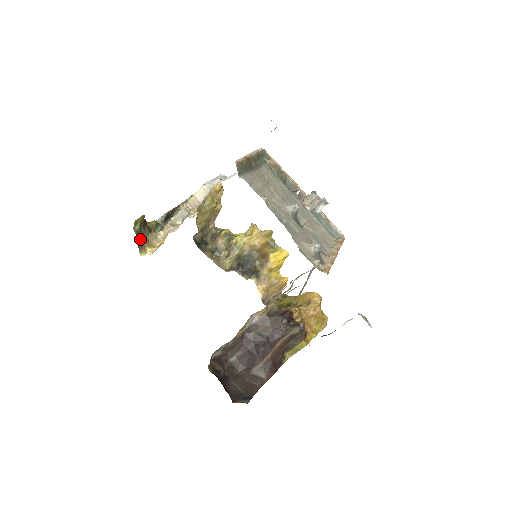
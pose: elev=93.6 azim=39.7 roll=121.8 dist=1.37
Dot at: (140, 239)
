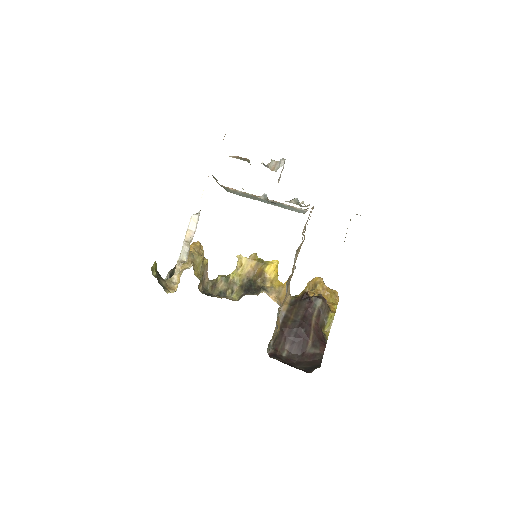
Dot at: (161, 283)
